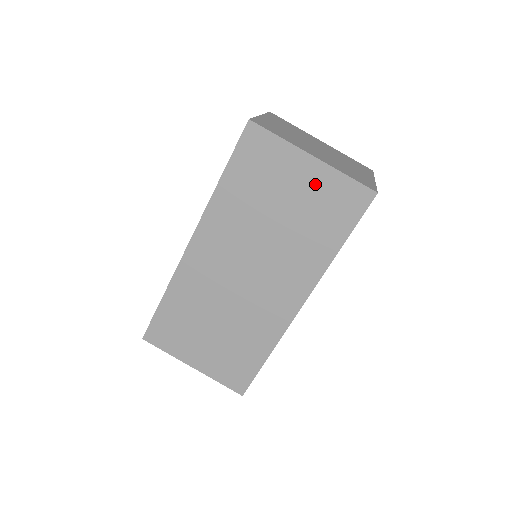
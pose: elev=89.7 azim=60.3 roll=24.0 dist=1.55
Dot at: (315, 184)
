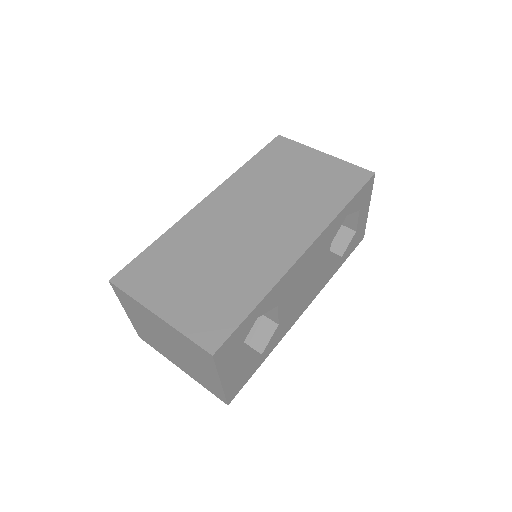
Dot at: (325, 167)
